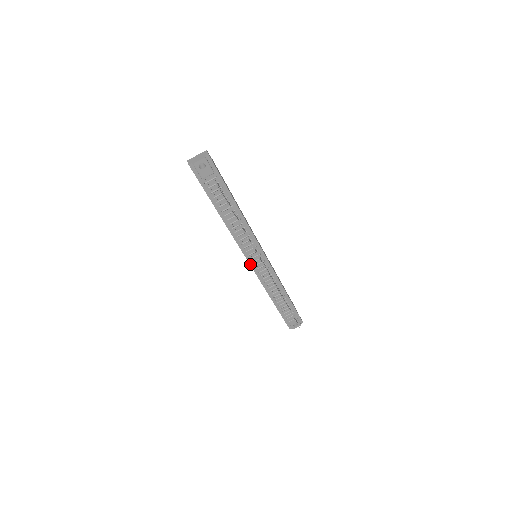
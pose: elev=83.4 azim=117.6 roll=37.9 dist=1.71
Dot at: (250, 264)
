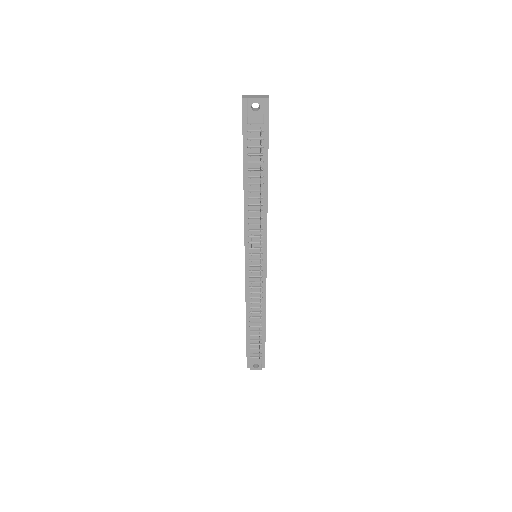
Dot at: (245, 261)
